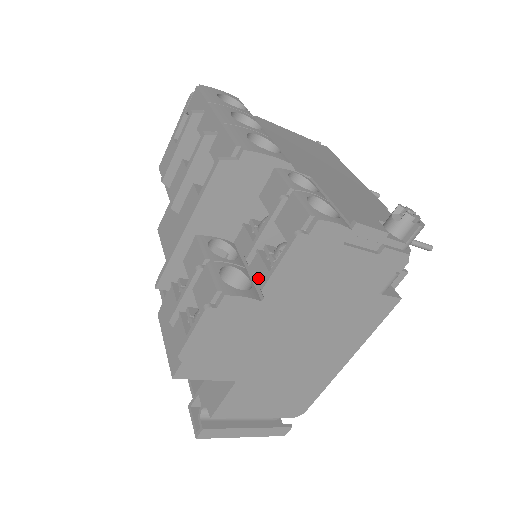
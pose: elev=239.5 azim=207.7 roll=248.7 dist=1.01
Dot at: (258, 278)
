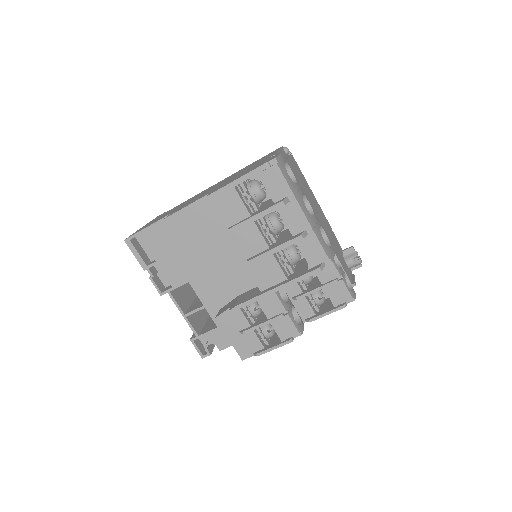
Dot at: (302, 310)
